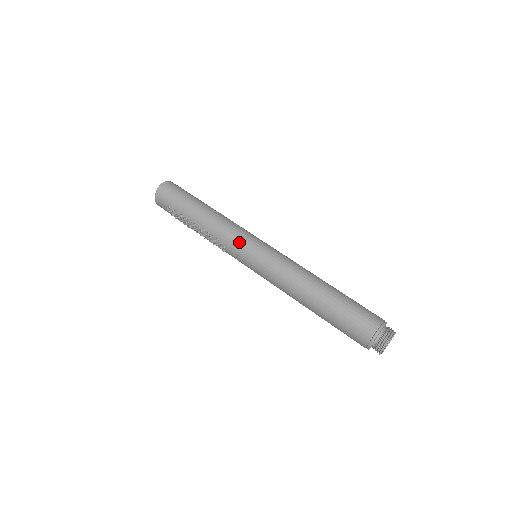
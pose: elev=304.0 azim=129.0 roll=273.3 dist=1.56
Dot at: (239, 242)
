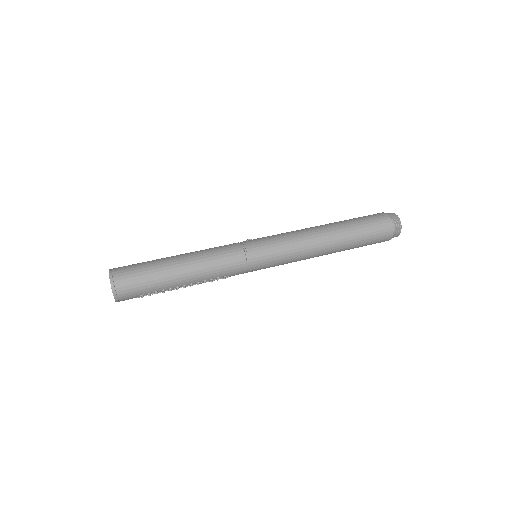
Dot at: (244, 264)
